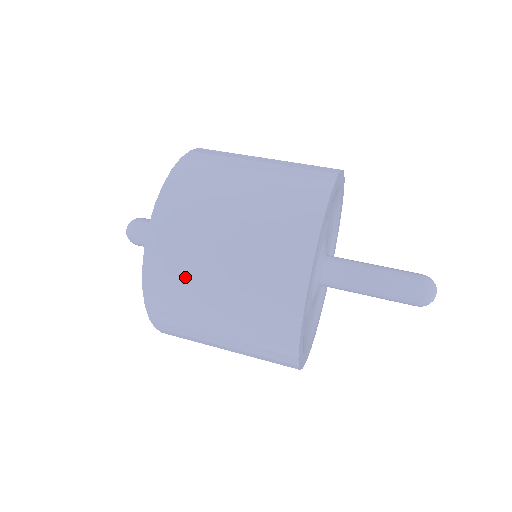
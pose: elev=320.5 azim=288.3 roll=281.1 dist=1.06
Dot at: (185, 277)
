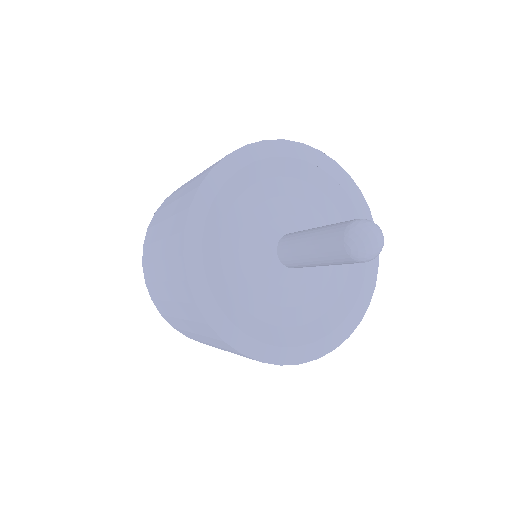
Dot at: (154, 280)
